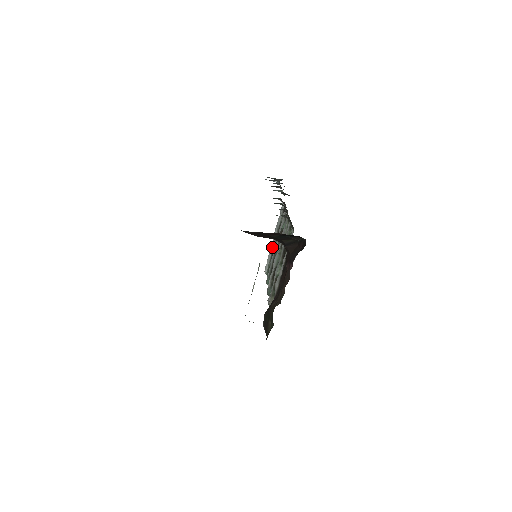
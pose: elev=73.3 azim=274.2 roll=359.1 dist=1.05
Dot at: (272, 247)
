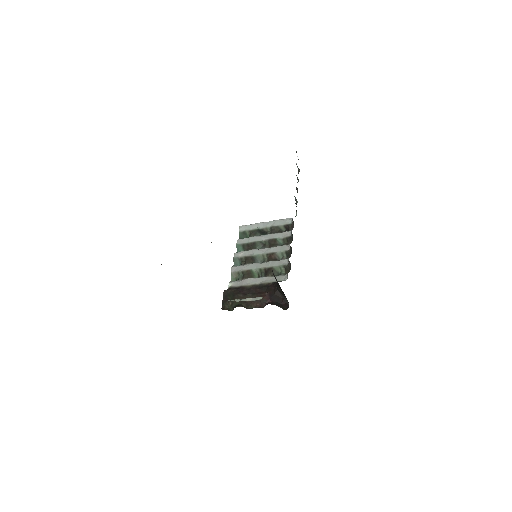
Dot at: (259, 226)
